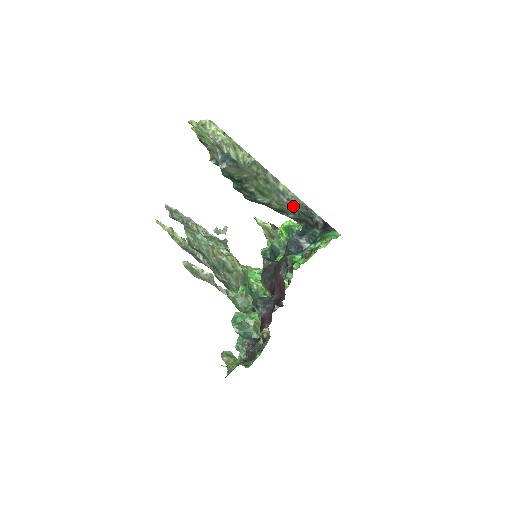
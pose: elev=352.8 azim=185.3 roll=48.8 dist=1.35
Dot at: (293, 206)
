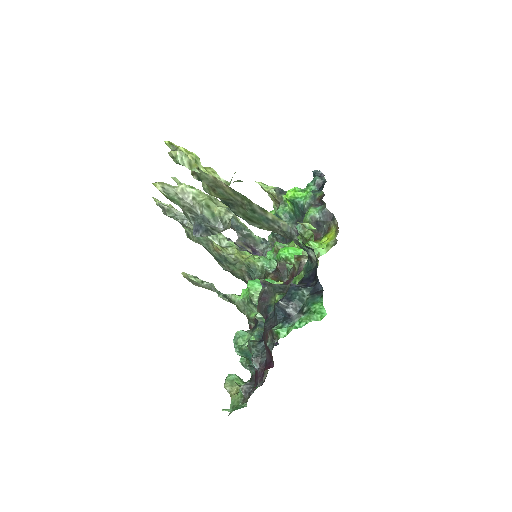
Dot at: (285, 233)
